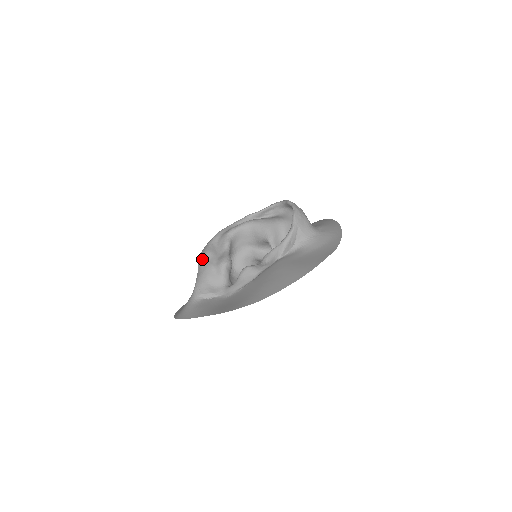
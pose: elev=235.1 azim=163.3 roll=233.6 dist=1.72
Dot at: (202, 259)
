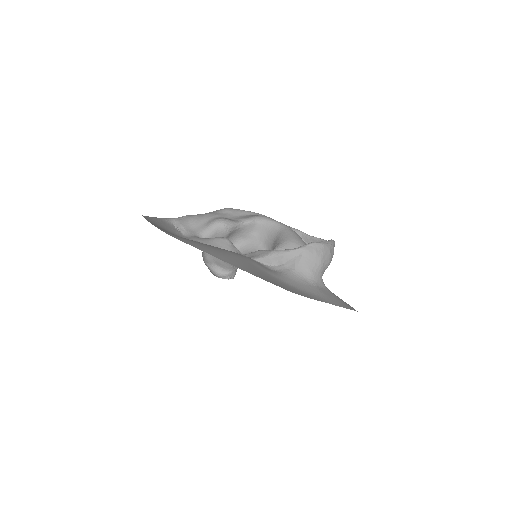
Dot at: occluded
